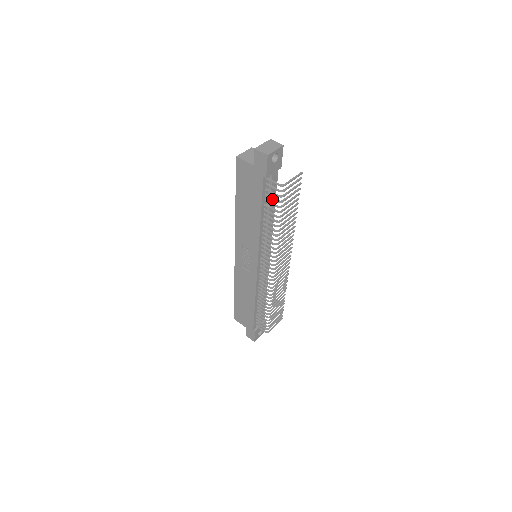
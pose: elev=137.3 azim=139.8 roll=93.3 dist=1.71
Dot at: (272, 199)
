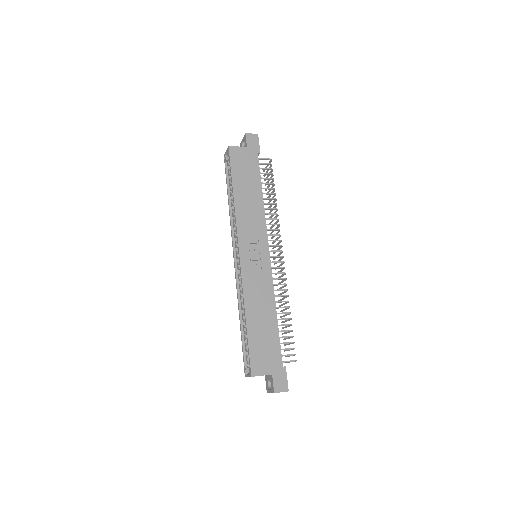
Dot at: (266, 174)
